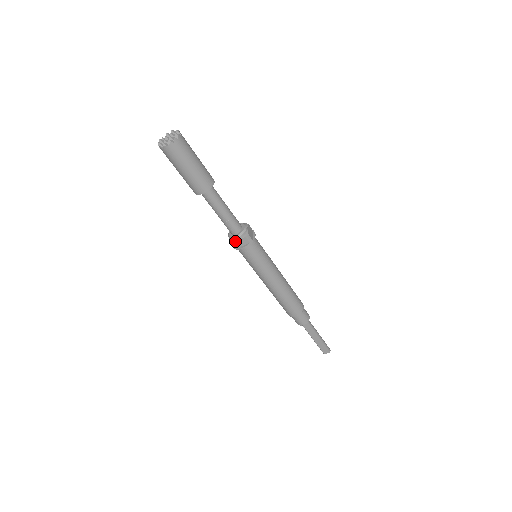
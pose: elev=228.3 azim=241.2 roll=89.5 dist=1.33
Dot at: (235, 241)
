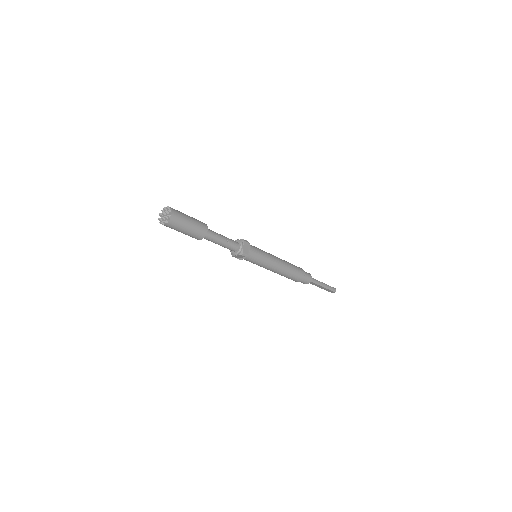
Dot at: (234, 256)
